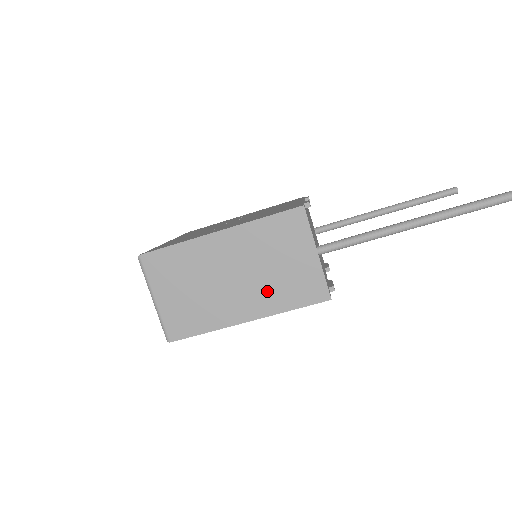
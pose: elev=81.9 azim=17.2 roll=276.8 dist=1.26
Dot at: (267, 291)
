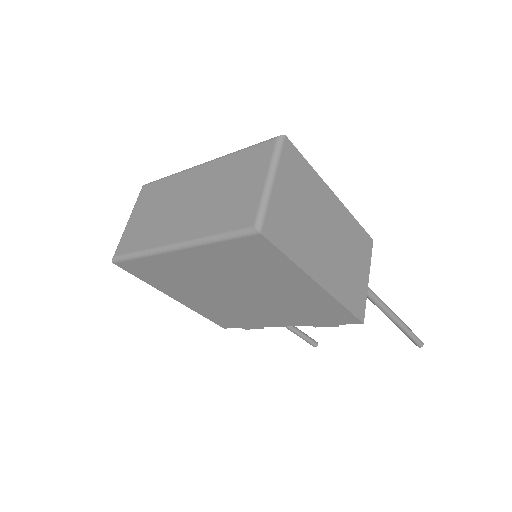
Dot at: (339, 274)
